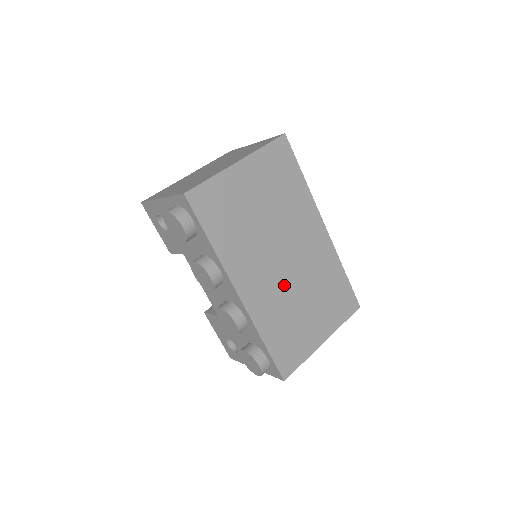
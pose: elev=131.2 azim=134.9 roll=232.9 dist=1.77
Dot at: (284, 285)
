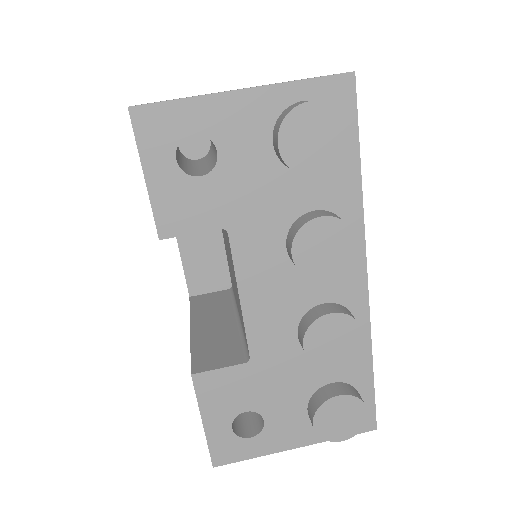
Dot at: occluded
